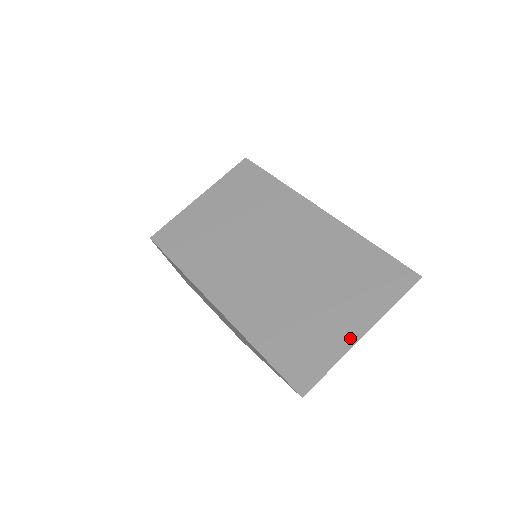
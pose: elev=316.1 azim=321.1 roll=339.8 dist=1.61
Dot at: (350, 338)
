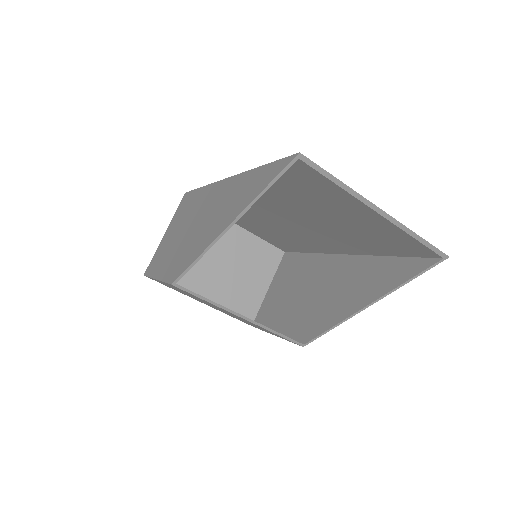
Dot at: (365, 203)
